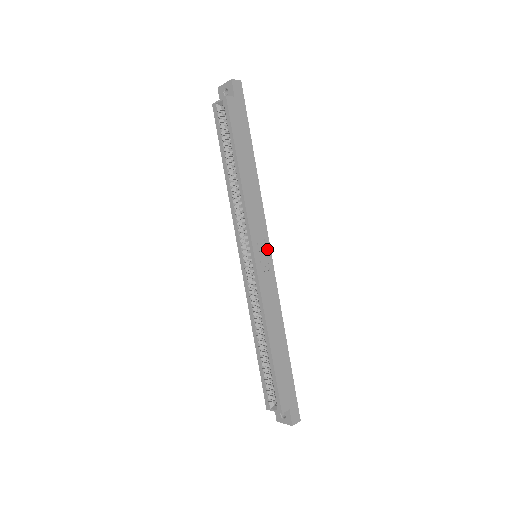
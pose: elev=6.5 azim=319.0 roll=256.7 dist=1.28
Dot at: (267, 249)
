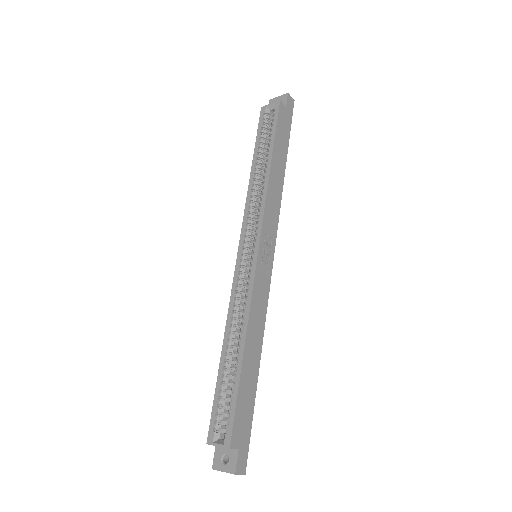
Dot at: (271, 251)
